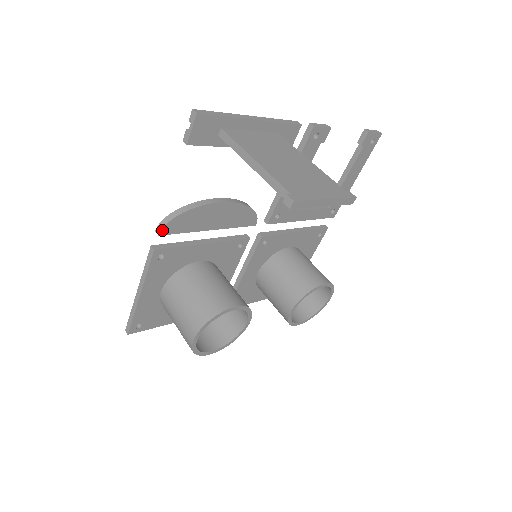
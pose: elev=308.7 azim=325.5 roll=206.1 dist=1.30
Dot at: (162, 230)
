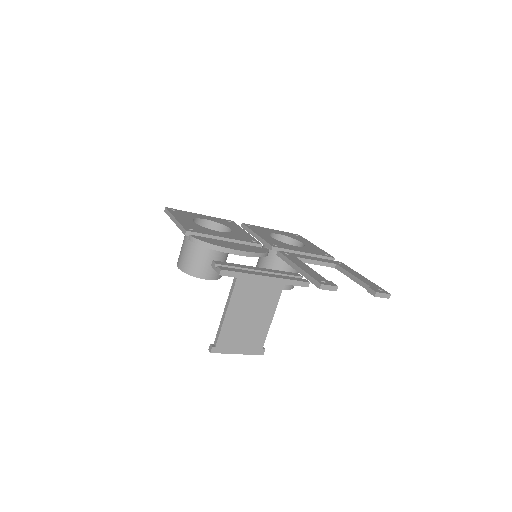
Dot at: (191, 241)
